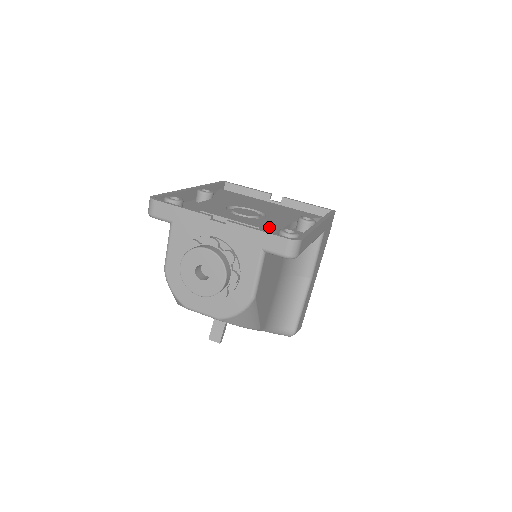
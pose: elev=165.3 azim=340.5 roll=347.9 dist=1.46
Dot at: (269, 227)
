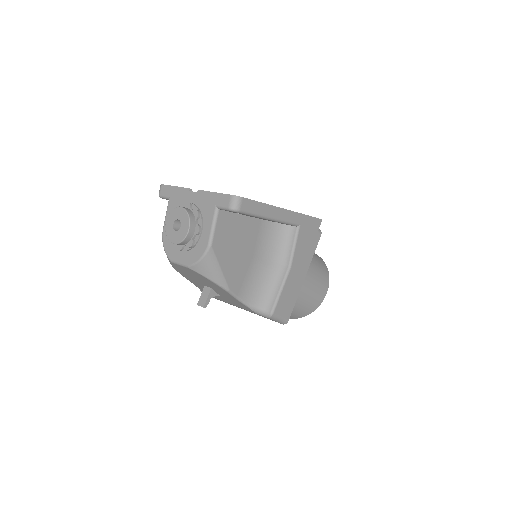
Dot at: occluded
